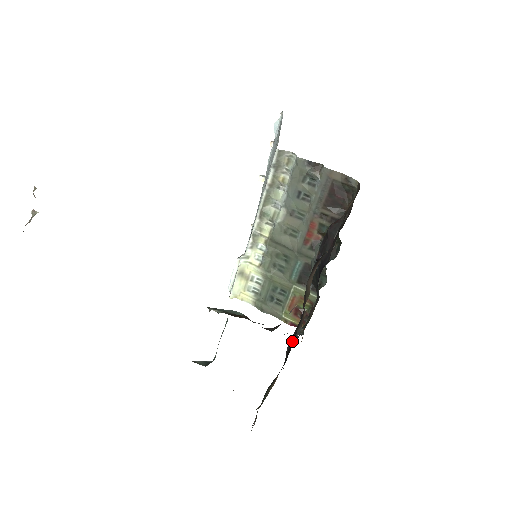
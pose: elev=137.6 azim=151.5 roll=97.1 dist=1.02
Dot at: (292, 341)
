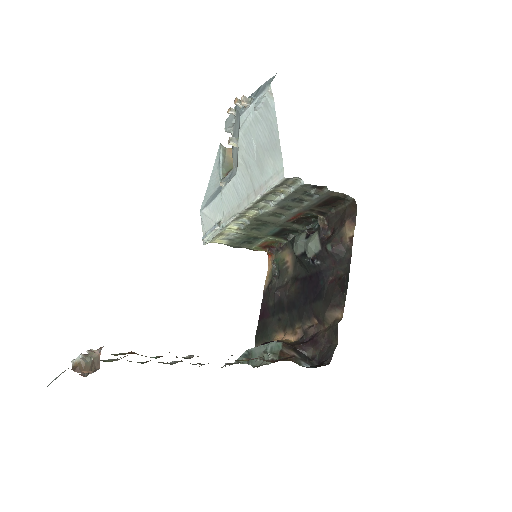
Dot at: (285, 302)
